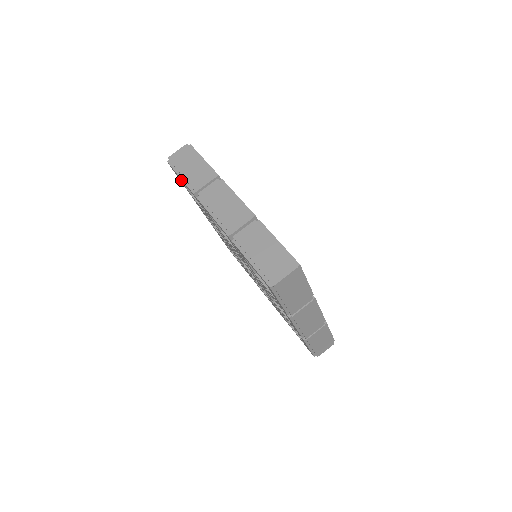
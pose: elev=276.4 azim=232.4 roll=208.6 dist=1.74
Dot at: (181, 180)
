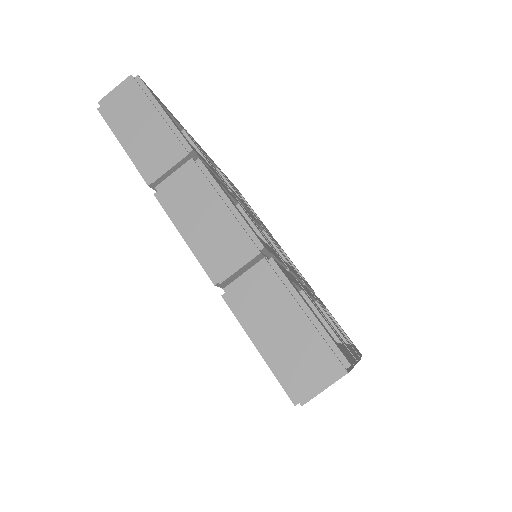
Dot at: occluded
